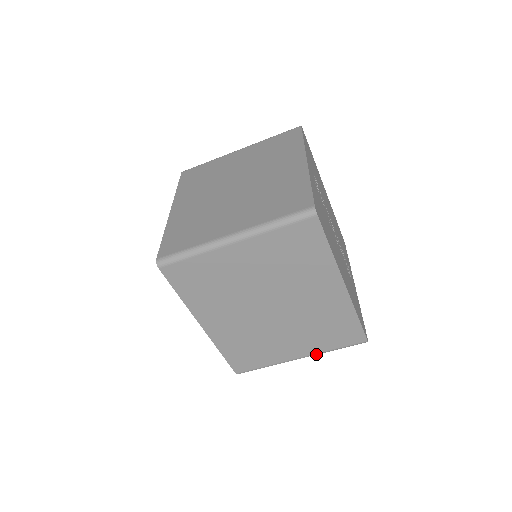
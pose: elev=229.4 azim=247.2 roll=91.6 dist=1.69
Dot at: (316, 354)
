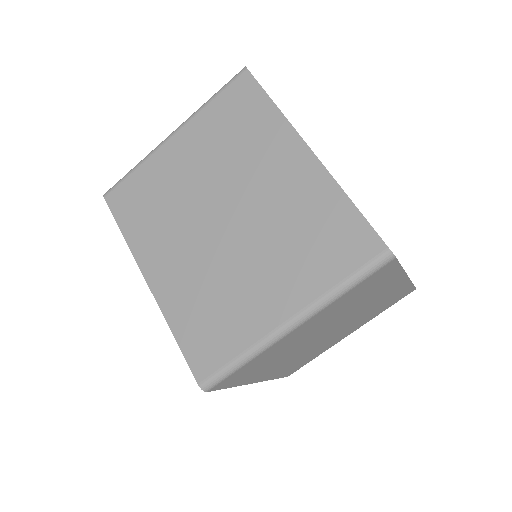
Dot at: (313, 305)
